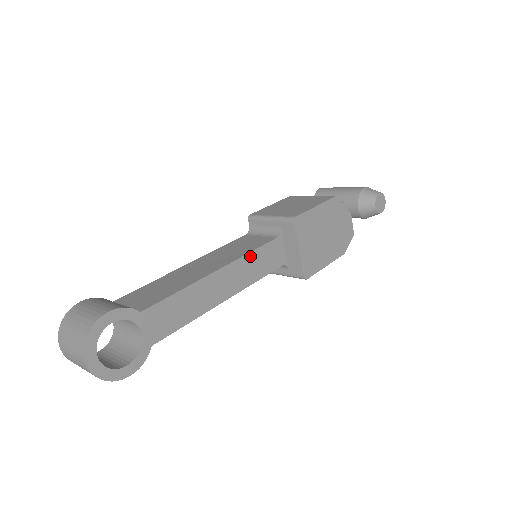
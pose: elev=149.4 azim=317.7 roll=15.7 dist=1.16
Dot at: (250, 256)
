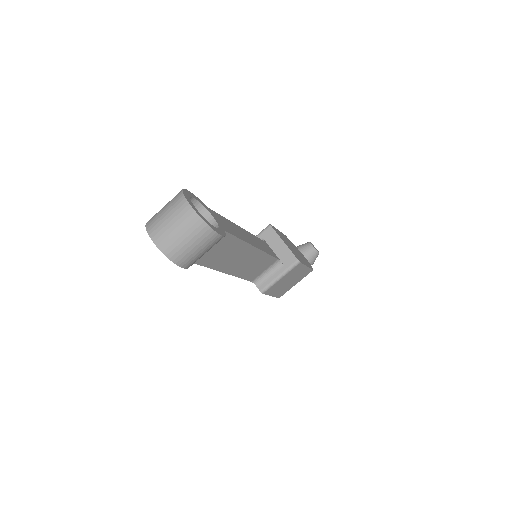
Dot at: (255, 237)
